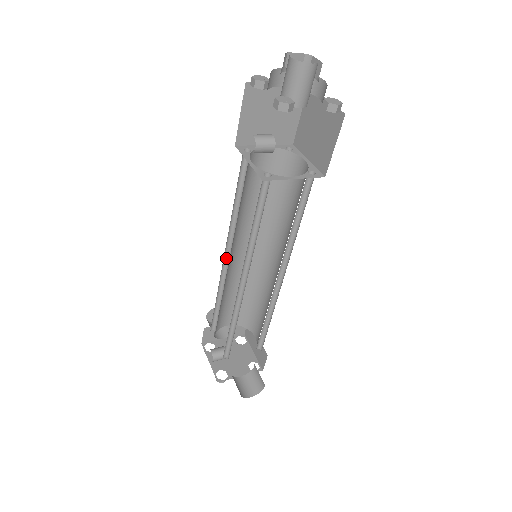
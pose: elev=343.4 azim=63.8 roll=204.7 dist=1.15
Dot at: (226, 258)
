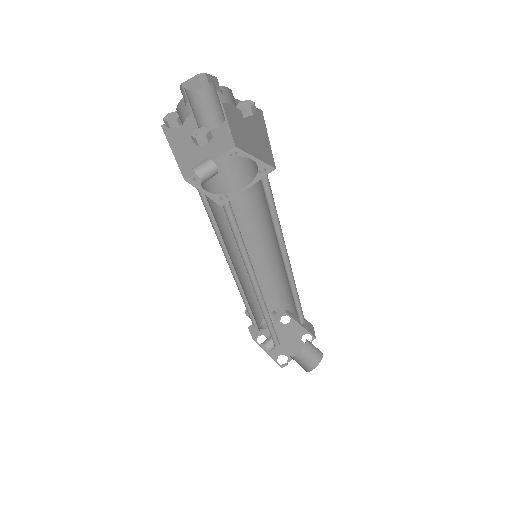
Dot at: (232, 268)
